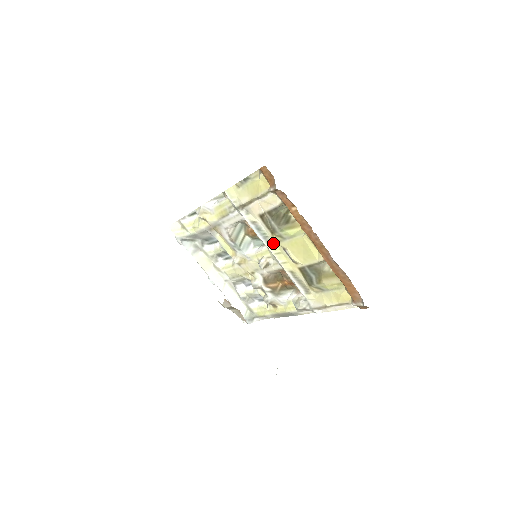
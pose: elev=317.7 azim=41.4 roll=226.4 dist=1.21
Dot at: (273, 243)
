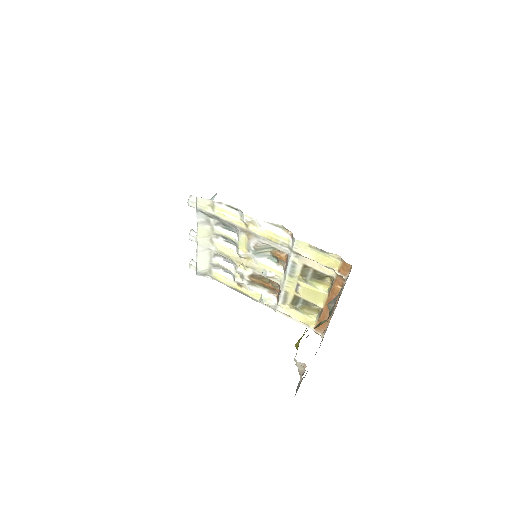
Dot at: (293, 277)
